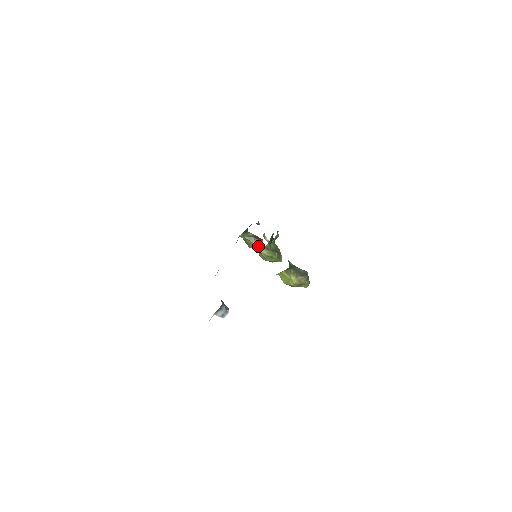
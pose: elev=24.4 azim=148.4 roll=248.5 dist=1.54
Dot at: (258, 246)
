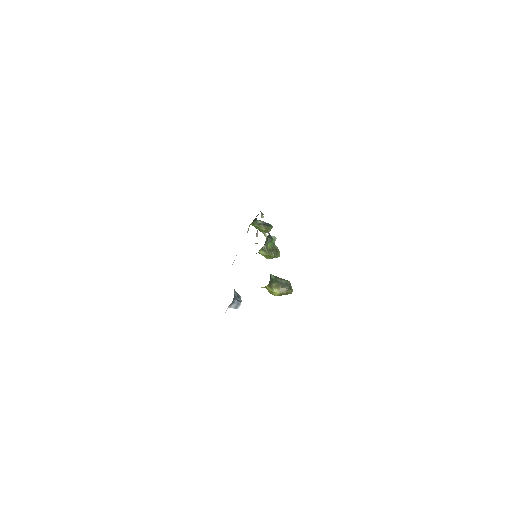
Dot at: occluded
